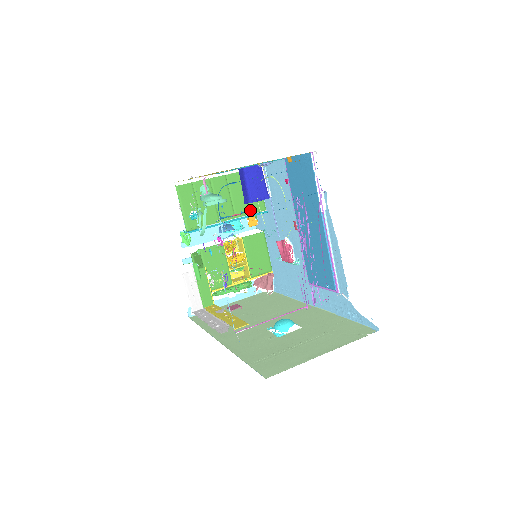
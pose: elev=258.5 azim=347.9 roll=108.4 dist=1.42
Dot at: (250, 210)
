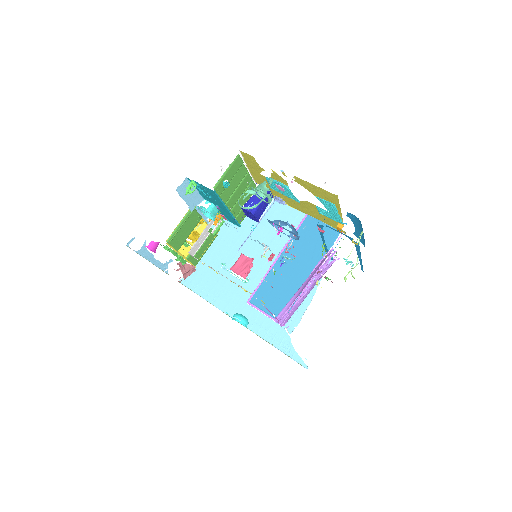
Dot at: (238, 215)
